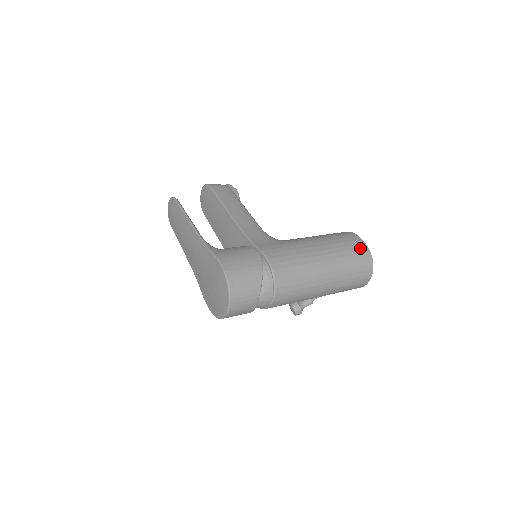
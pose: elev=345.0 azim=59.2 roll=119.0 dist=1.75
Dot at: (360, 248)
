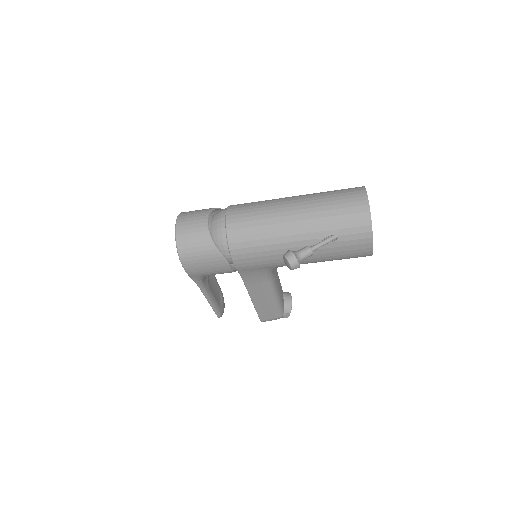
Dot at: occluded
